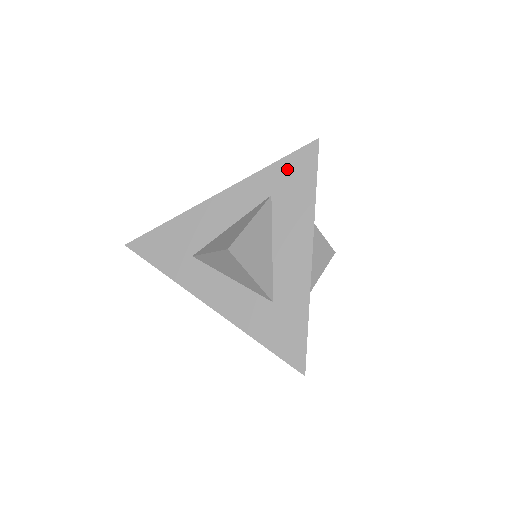
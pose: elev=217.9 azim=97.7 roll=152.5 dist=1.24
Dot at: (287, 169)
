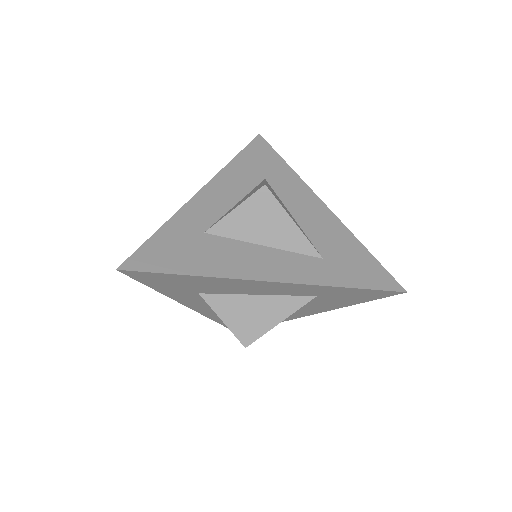
Dot at: (353, 293)
